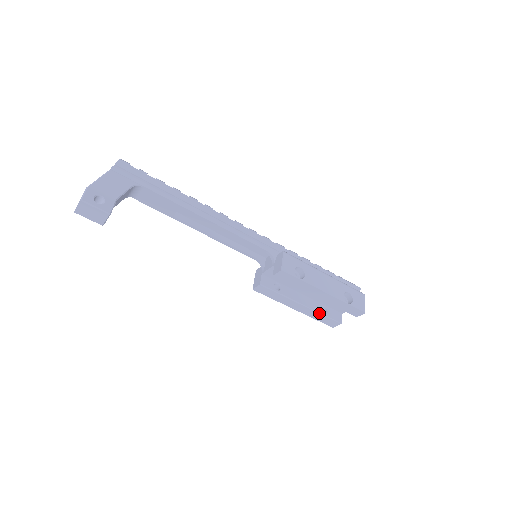
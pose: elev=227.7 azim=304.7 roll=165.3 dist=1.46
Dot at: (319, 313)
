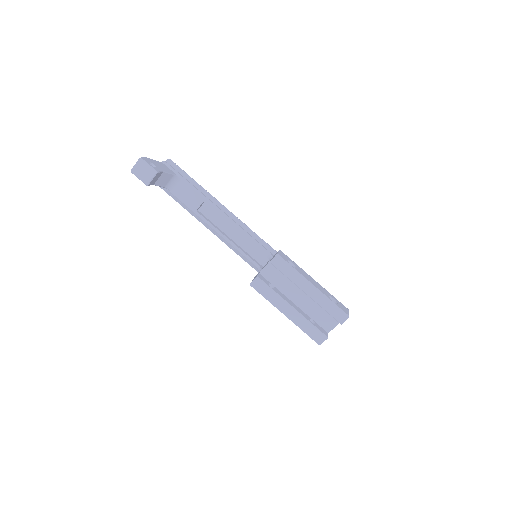
Dot at: (307, 320)
